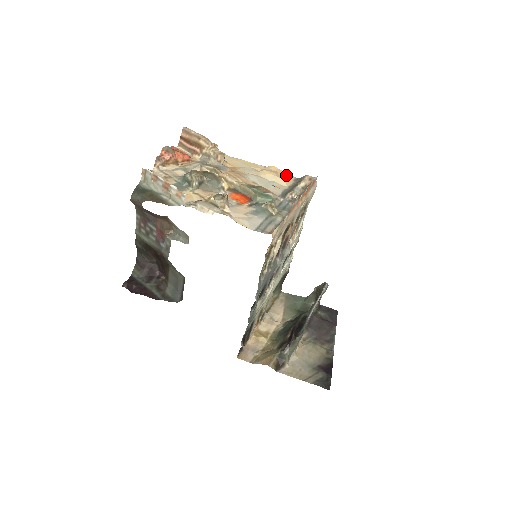
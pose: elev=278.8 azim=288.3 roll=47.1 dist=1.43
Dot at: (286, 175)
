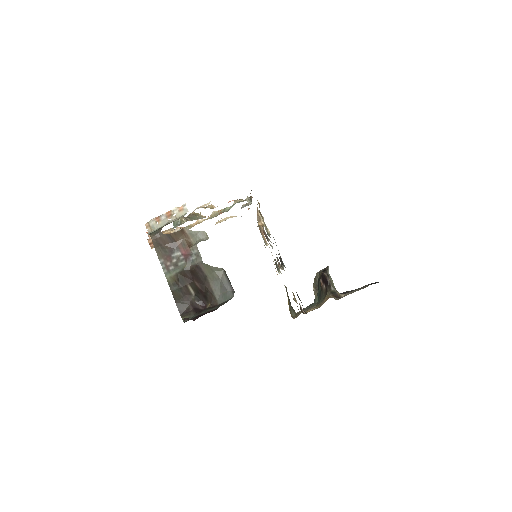
Dot at: occluded
